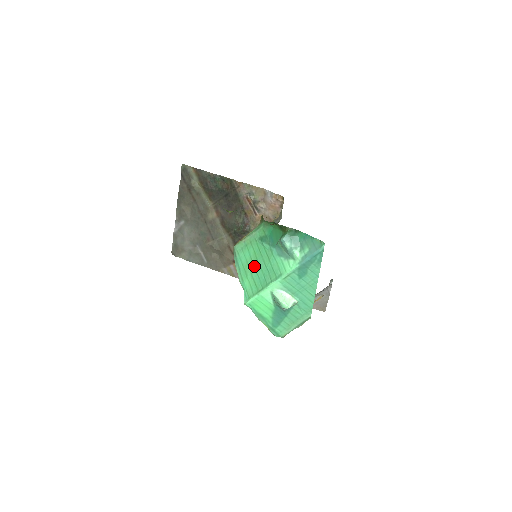
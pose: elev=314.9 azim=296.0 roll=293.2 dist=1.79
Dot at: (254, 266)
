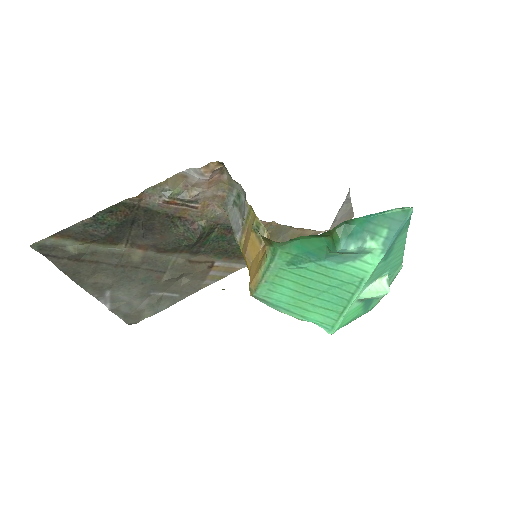
Dot at: (309, 296)
